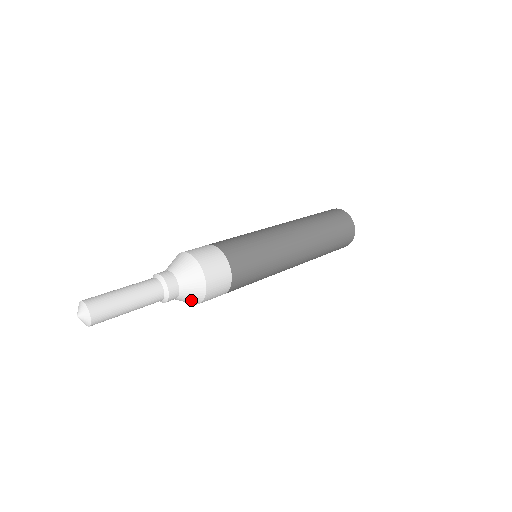
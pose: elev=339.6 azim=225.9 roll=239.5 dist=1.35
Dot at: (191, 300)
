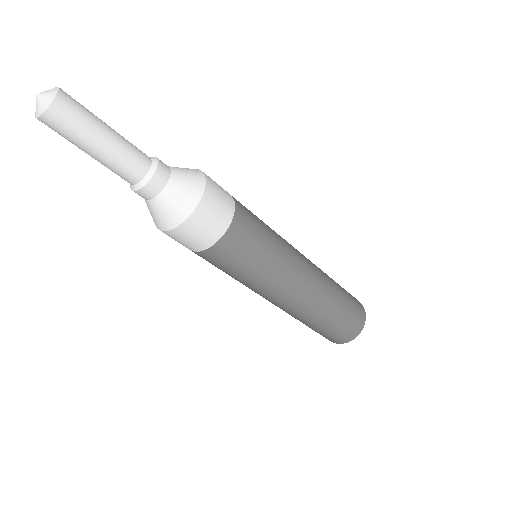
Dot at: (177, 205)
